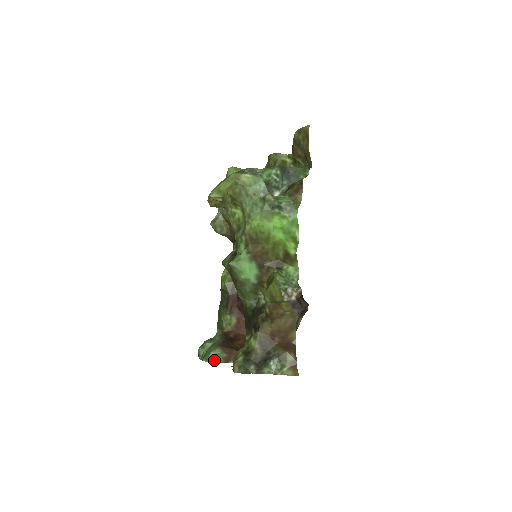
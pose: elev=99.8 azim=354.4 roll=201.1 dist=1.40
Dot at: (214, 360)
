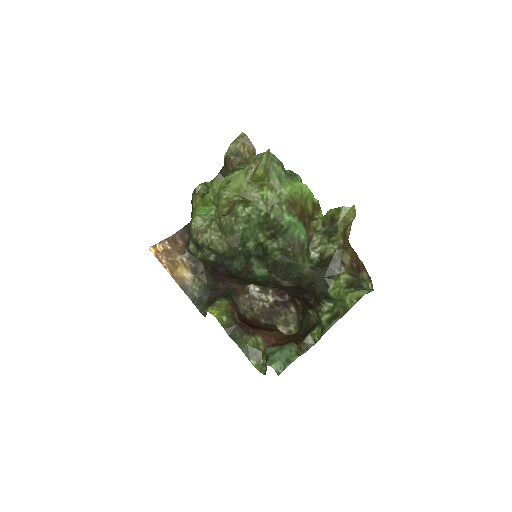
Dot at: (299, 354)
